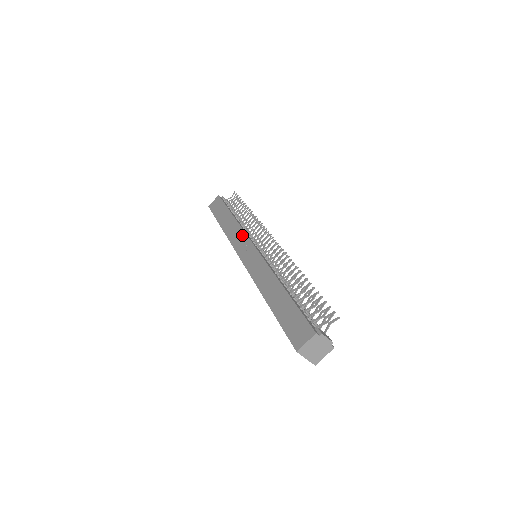
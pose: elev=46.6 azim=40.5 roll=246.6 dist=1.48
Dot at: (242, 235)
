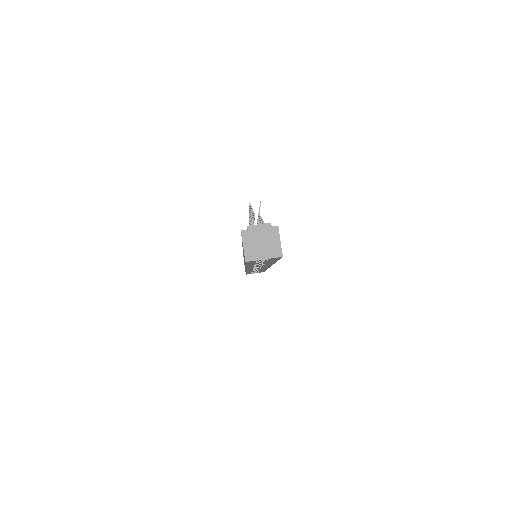
Dot at: occluded
